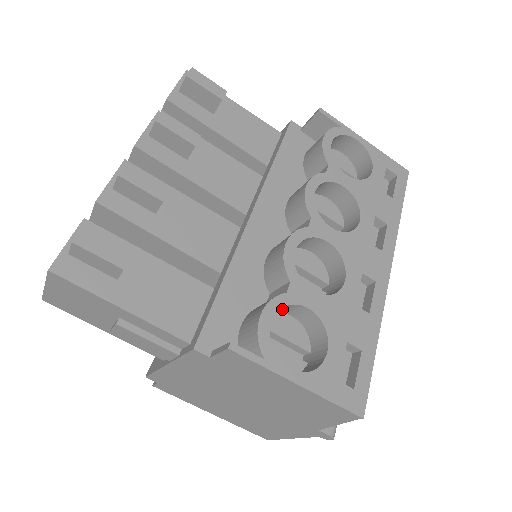
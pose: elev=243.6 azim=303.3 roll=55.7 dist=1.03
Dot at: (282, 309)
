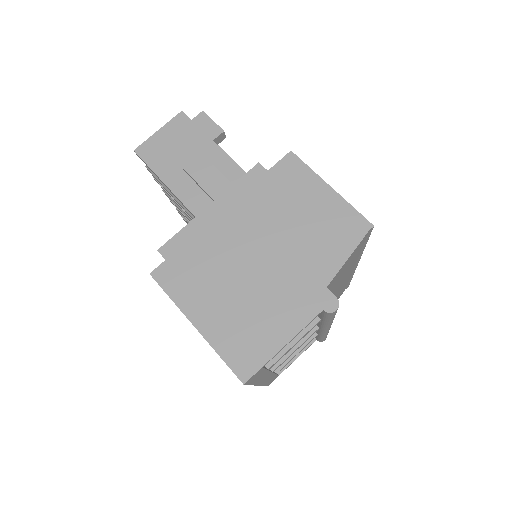
Dot at: occluded
